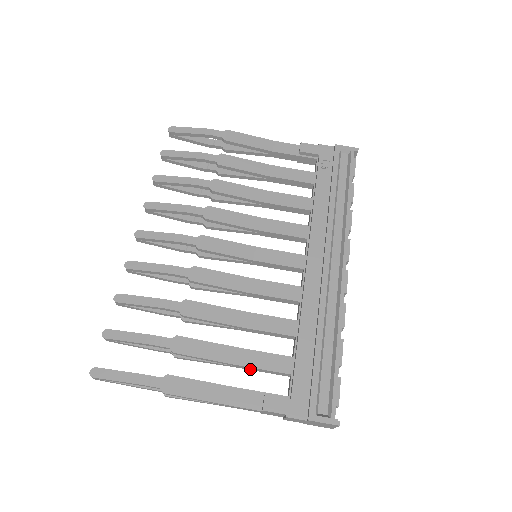
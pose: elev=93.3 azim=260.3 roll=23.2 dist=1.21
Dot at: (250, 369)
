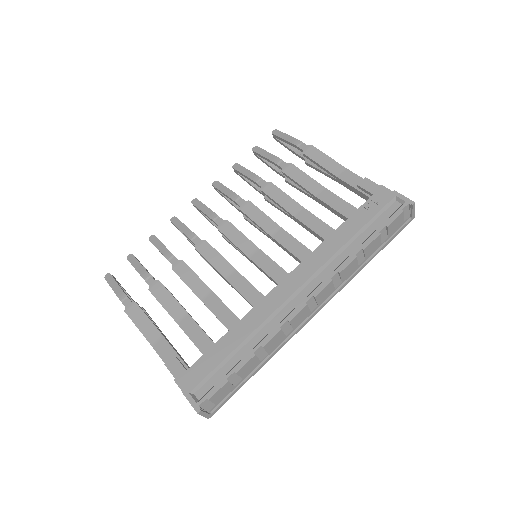
Dot at: occluded
